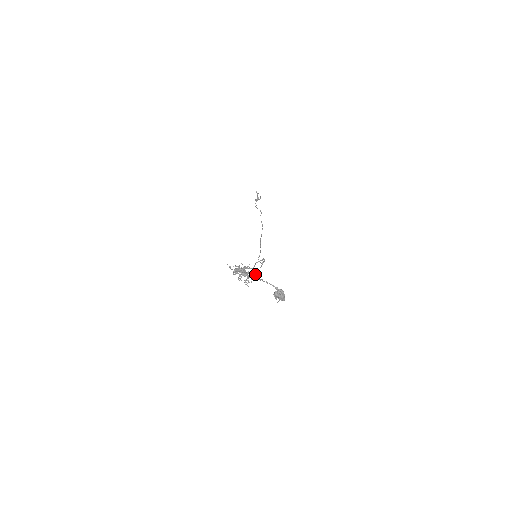
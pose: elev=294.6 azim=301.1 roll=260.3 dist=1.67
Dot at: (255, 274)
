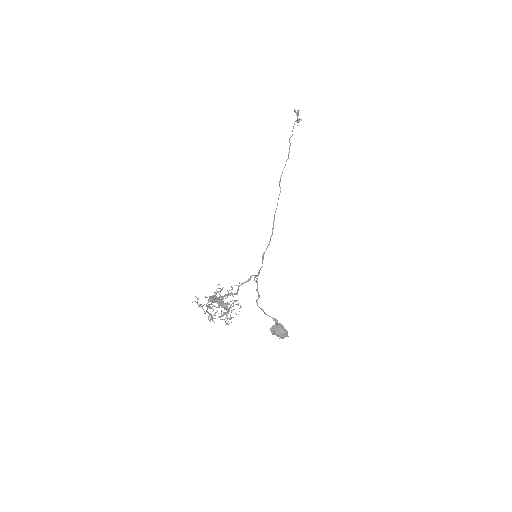
Dot at: occluded
